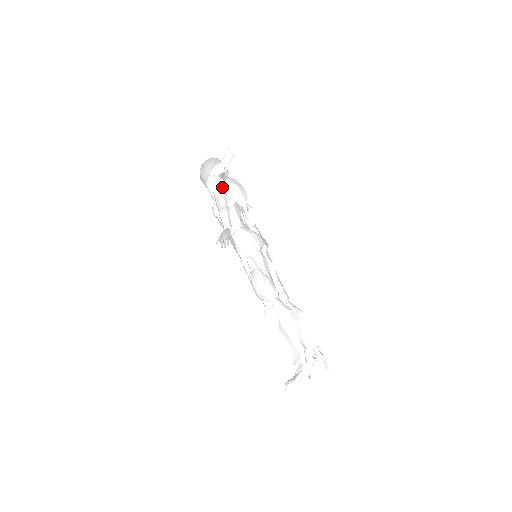
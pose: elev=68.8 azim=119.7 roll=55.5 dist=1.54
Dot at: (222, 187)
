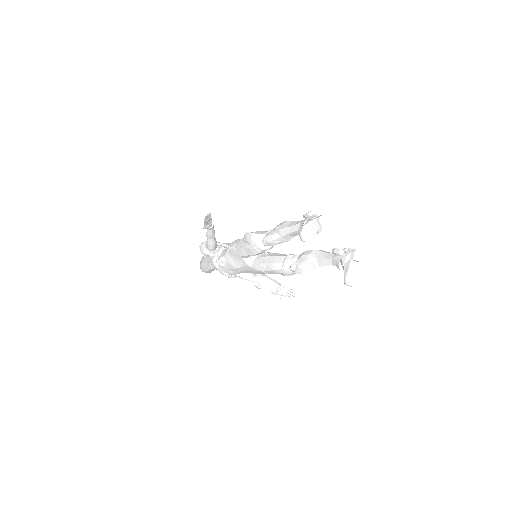
Dot at: occluded
